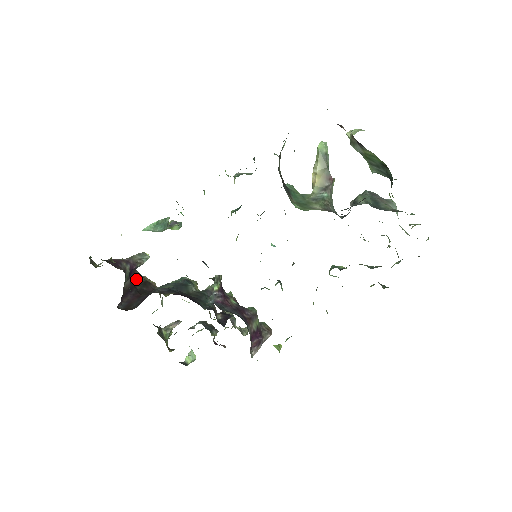
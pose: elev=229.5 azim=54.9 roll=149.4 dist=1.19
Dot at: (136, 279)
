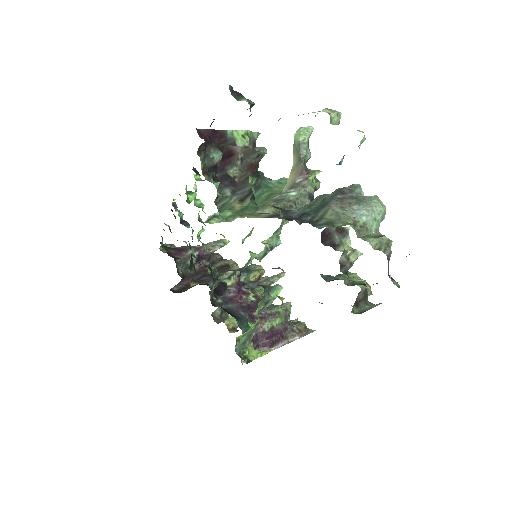
Dot at: (213, 263)
